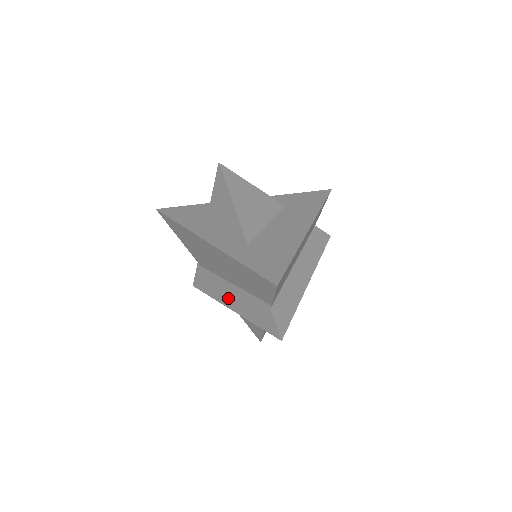
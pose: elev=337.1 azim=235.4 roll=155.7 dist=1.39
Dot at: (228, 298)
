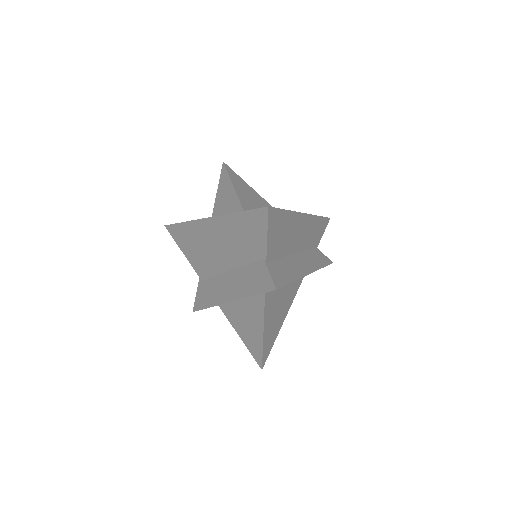
Dot at: (226, 291)
